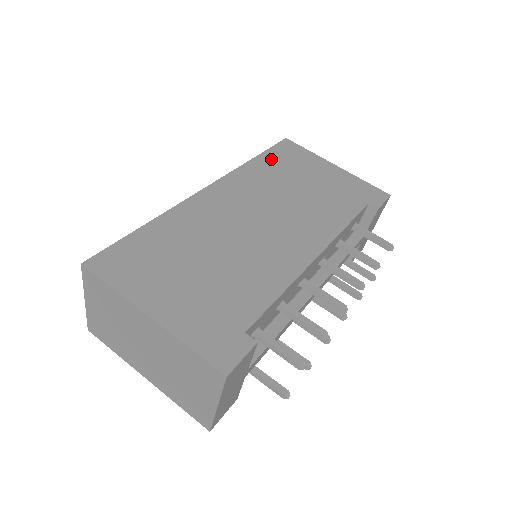
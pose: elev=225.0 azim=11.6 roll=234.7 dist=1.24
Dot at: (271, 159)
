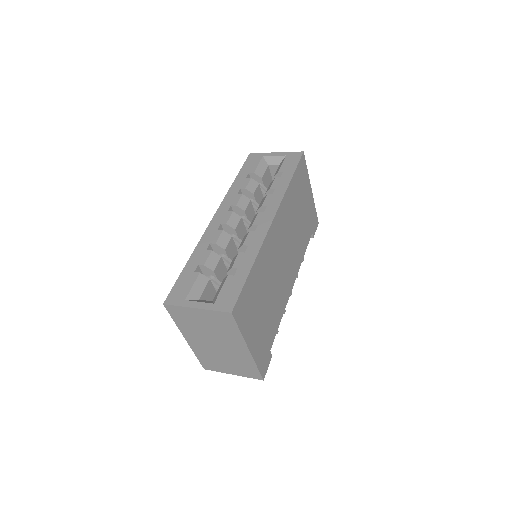
Dot at: (296, 182)
